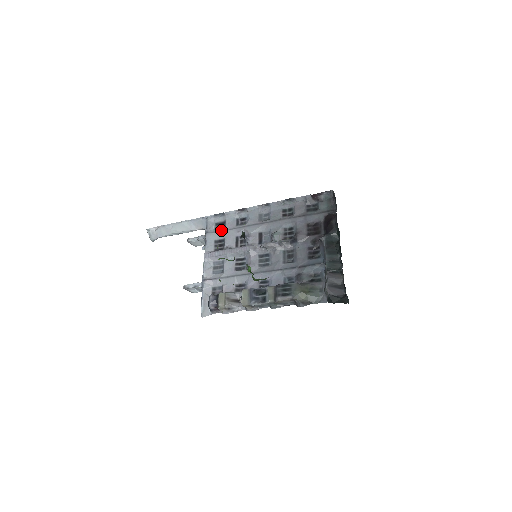
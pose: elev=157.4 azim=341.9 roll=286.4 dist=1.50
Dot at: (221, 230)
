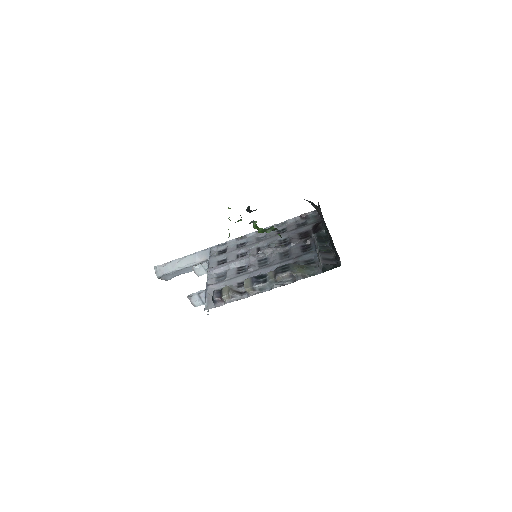
Dot at: (223, 253)
